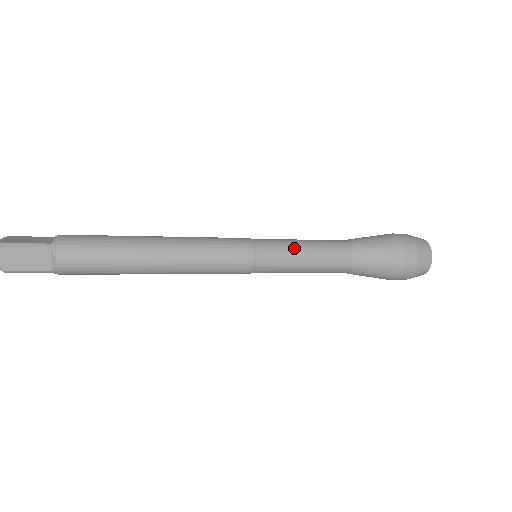
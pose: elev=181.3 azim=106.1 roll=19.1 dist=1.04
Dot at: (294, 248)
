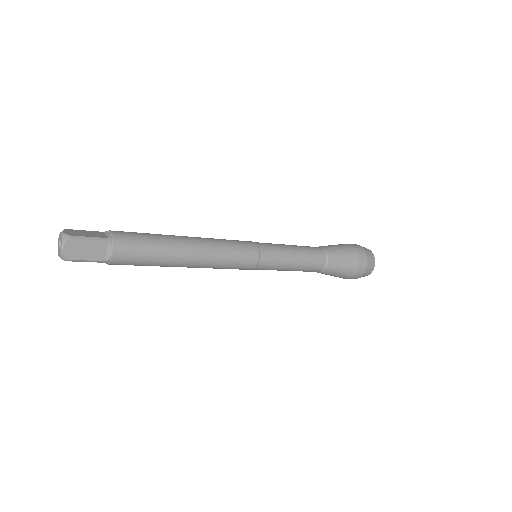
Dot at: (286, 251)
